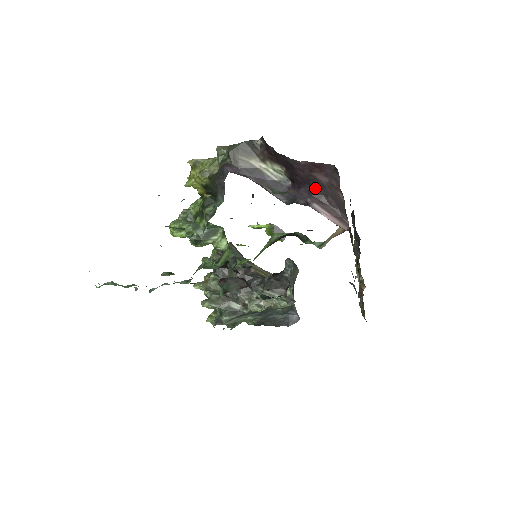
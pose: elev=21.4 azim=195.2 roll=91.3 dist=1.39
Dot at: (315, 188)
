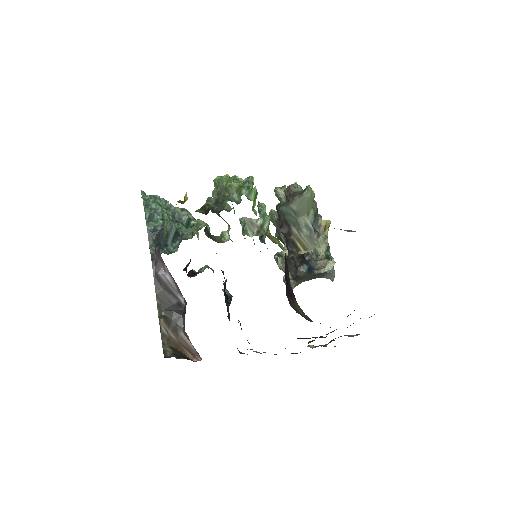
Dot at: occluded
